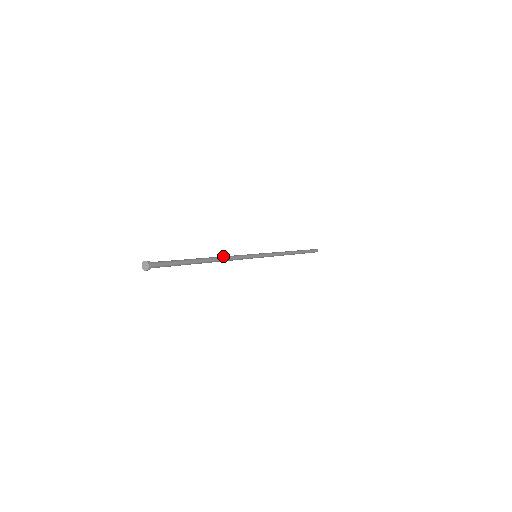
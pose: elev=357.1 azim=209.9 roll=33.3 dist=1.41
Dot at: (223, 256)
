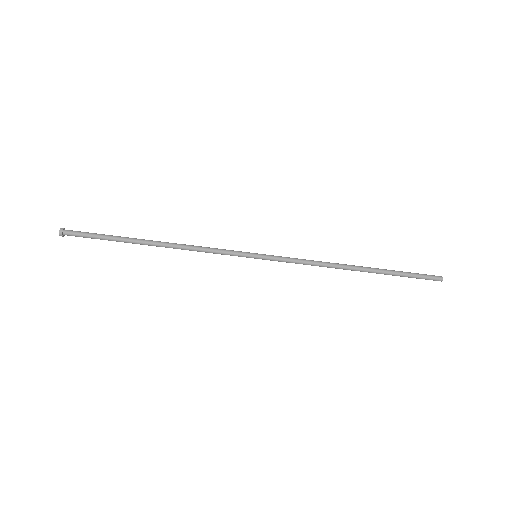
Dot at: (184, 248)
